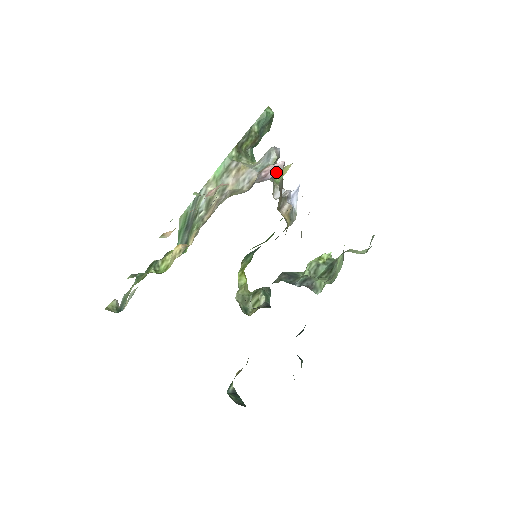
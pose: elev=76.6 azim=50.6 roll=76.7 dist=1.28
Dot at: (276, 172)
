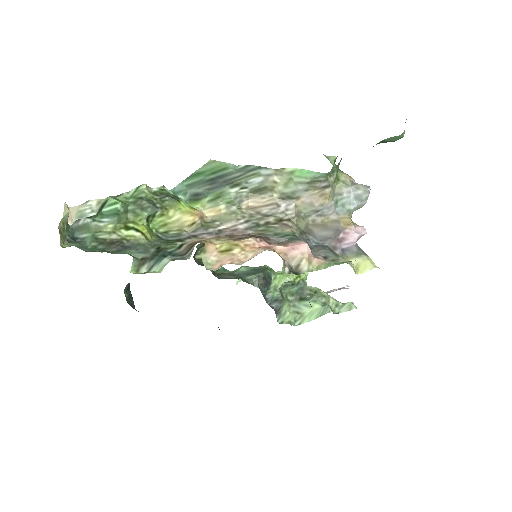
Dot at: (353, 247)
